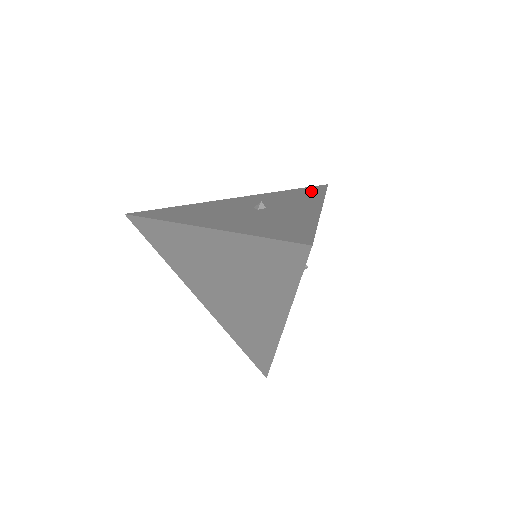
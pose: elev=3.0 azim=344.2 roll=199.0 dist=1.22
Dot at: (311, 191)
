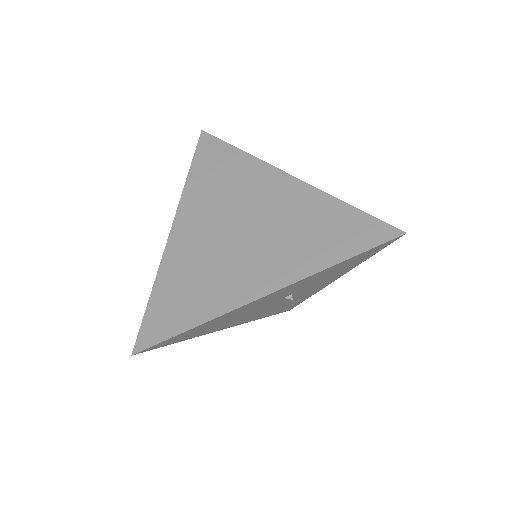
Dot at: occluded
